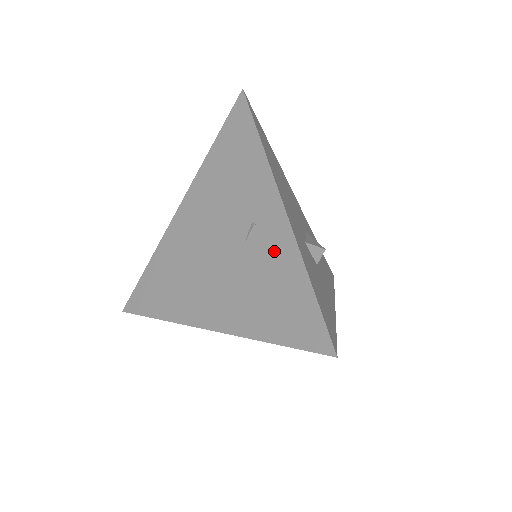
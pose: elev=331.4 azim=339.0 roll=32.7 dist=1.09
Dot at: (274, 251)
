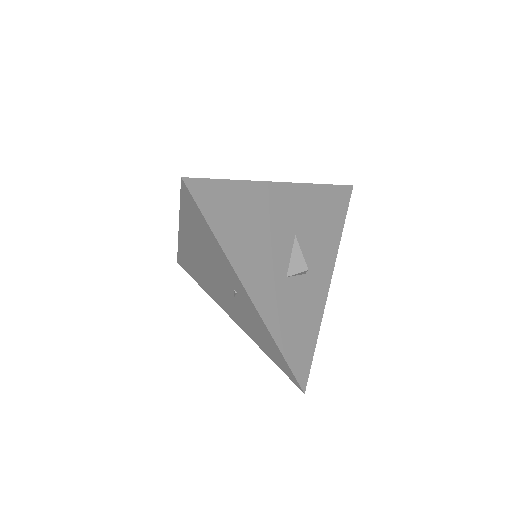
Dot at: (254, 318)
